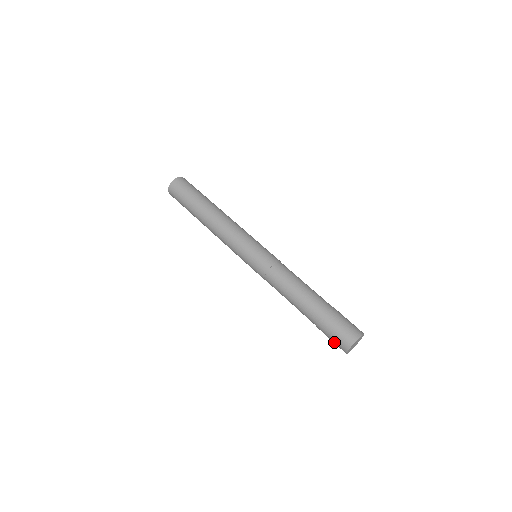
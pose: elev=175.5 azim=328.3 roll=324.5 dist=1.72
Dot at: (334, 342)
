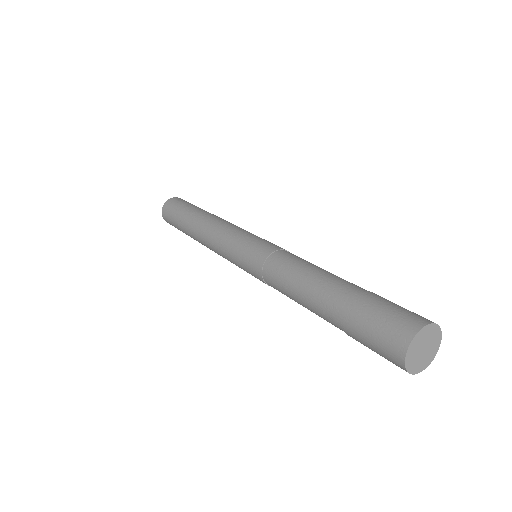
Dot at: occluded
